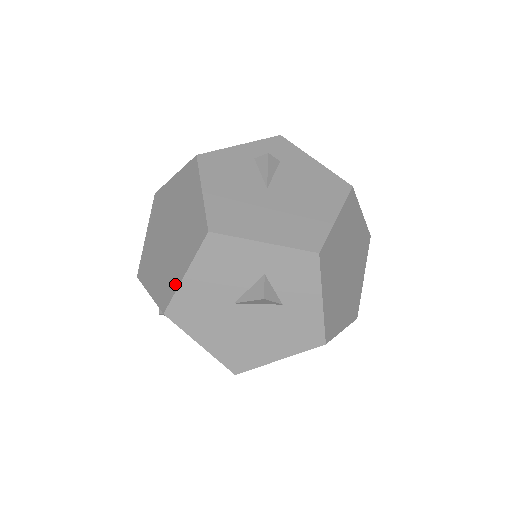
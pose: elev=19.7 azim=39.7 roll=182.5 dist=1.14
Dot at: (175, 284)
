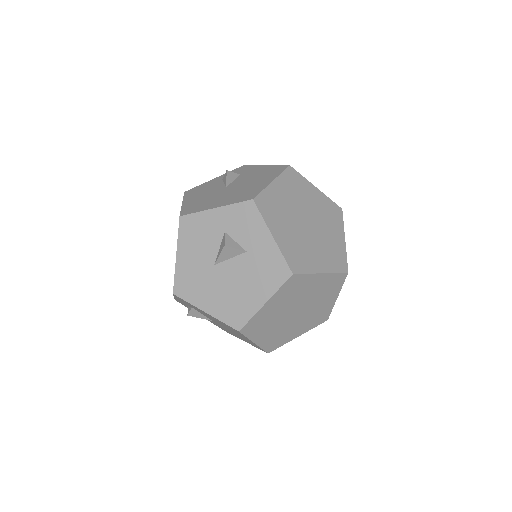
Dot at: (175, 268)
